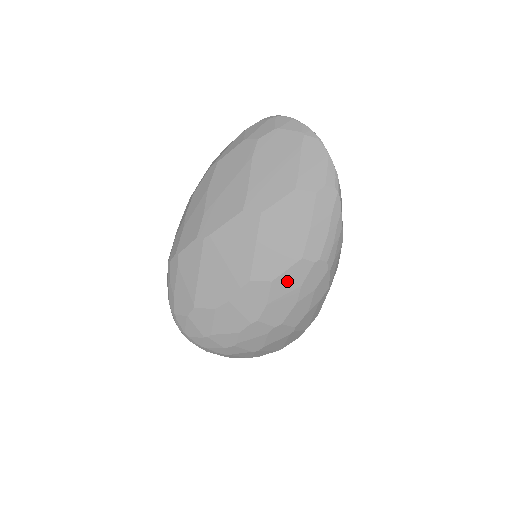
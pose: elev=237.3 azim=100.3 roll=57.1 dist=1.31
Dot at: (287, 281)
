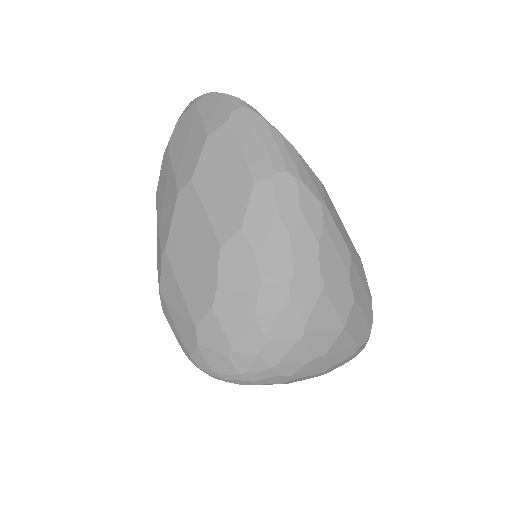
Dot at: (258, 218)
